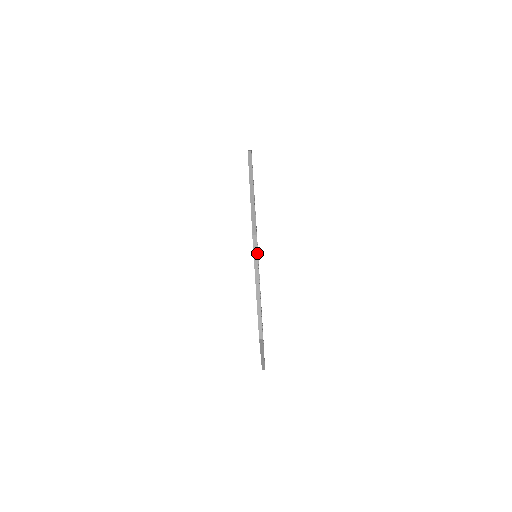
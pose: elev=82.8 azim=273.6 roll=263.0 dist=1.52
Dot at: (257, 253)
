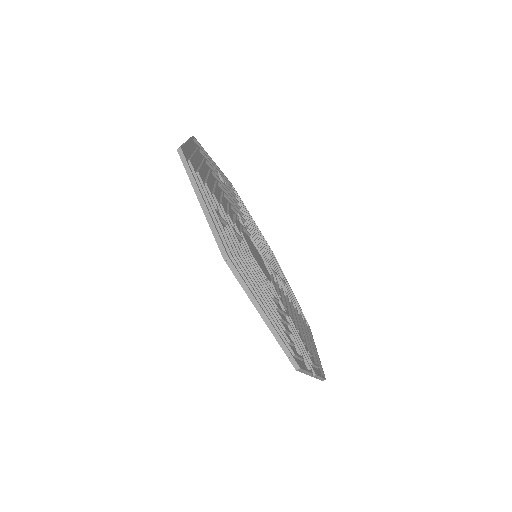
Dot at: (189, 166)
